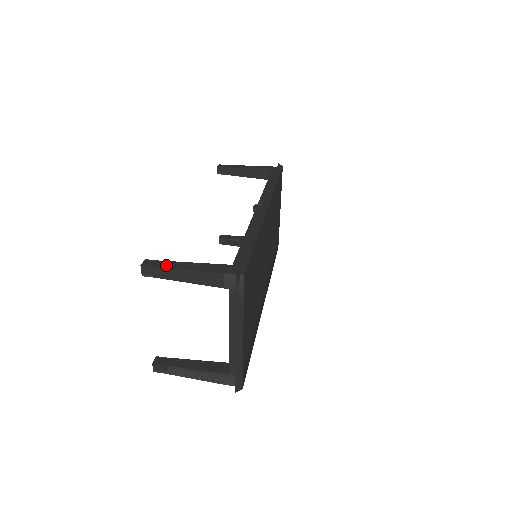
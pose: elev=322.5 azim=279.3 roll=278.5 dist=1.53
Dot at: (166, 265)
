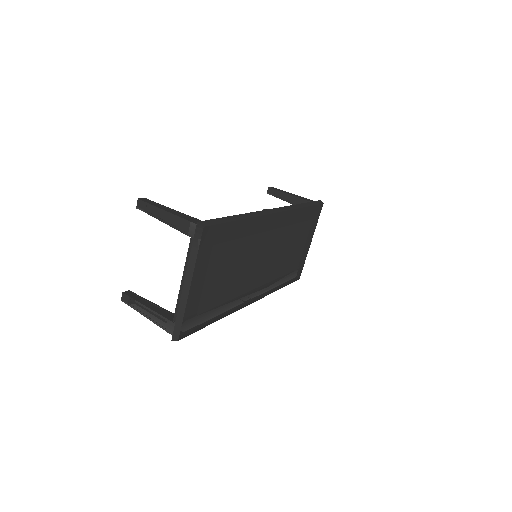
Dot at: (156, 205)
